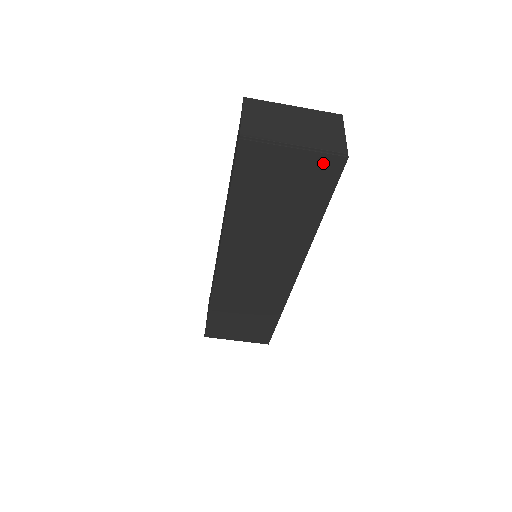
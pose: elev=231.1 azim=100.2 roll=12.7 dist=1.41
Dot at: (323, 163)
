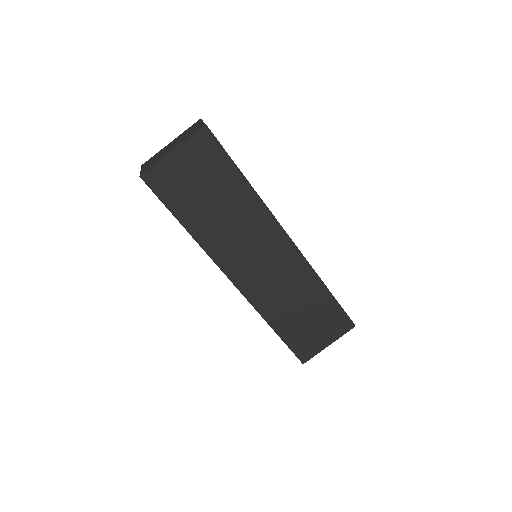
Dot at: (198, 143)
